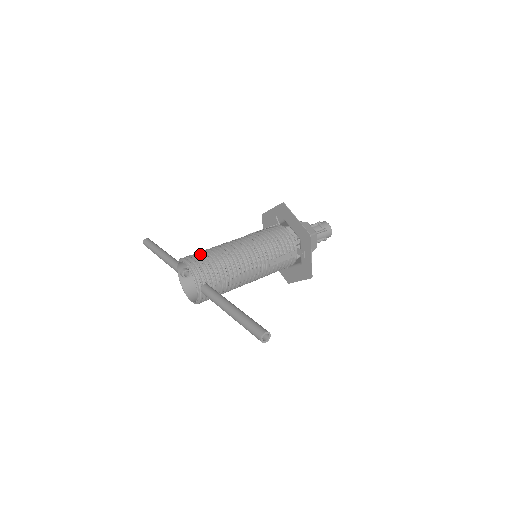
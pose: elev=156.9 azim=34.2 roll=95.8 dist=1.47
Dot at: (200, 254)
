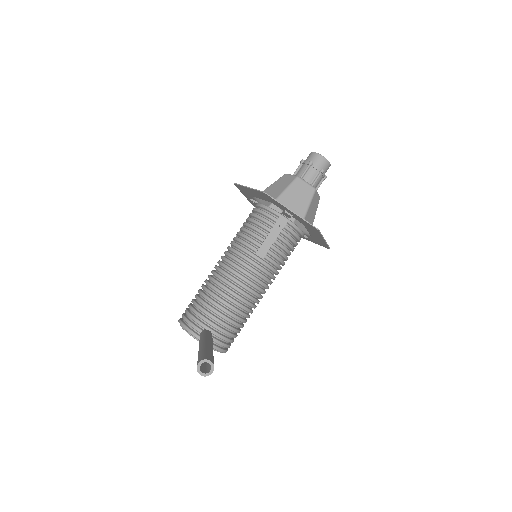
Dot at: occluded
